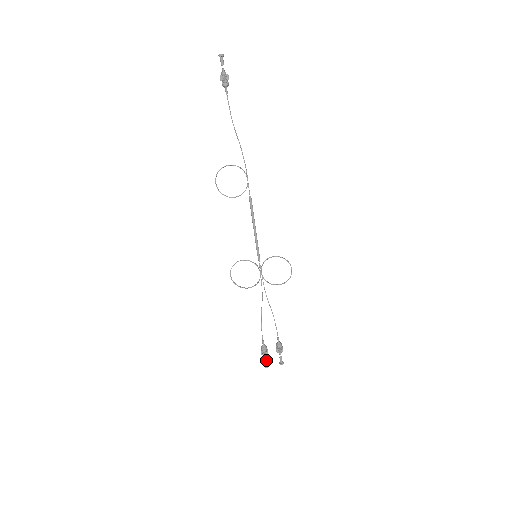
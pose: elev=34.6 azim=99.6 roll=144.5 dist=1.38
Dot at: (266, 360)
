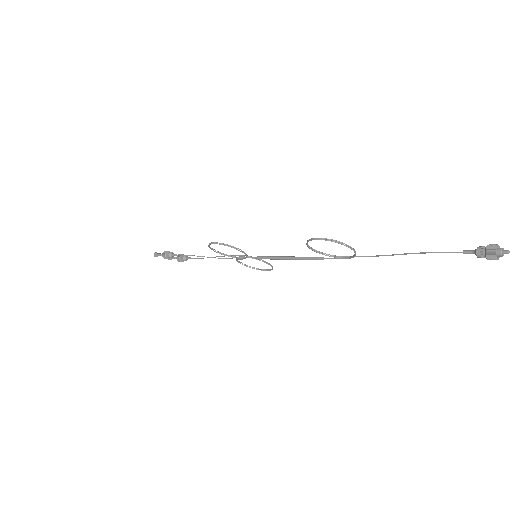
Dot at: occluded
